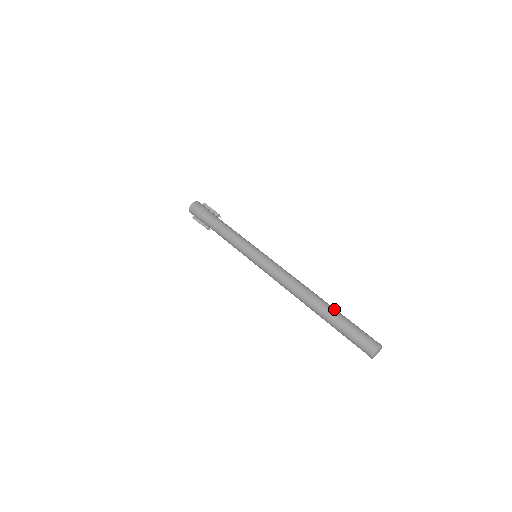
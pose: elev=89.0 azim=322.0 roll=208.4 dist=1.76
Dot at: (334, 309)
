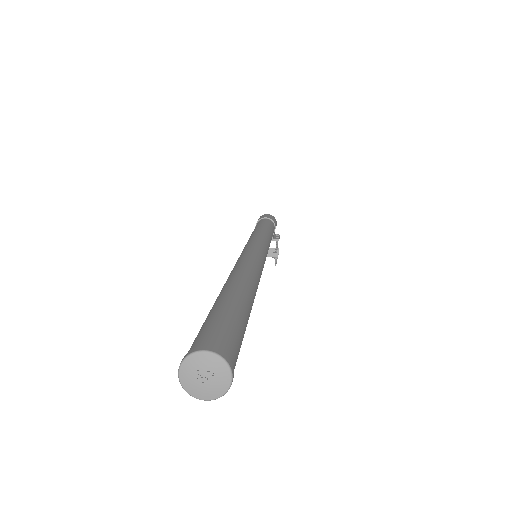
Dot at: (250, 301)
